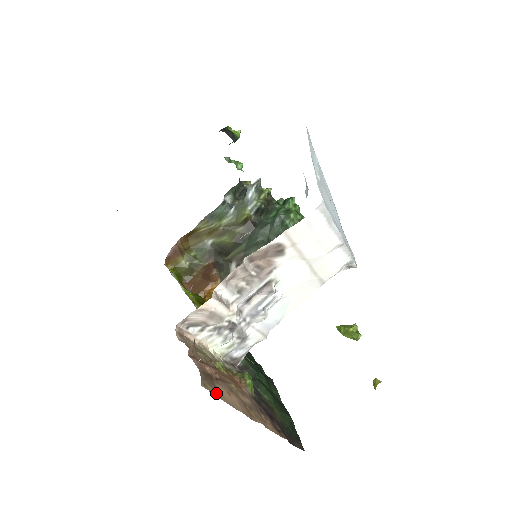
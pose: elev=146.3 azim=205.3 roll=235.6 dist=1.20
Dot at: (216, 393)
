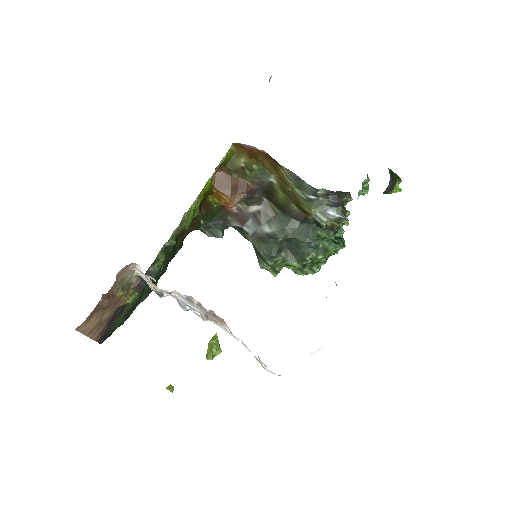
Dot at: (83, 327)
